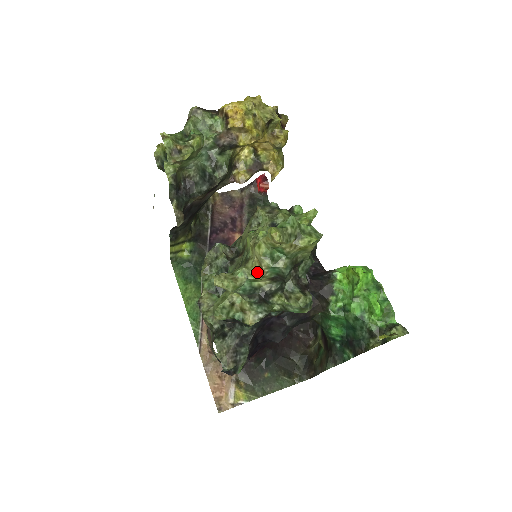
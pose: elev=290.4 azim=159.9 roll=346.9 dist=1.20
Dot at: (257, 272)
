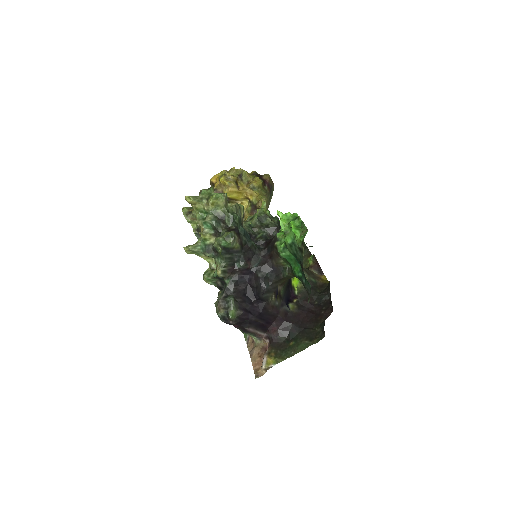
Dot at: (201, 232)
